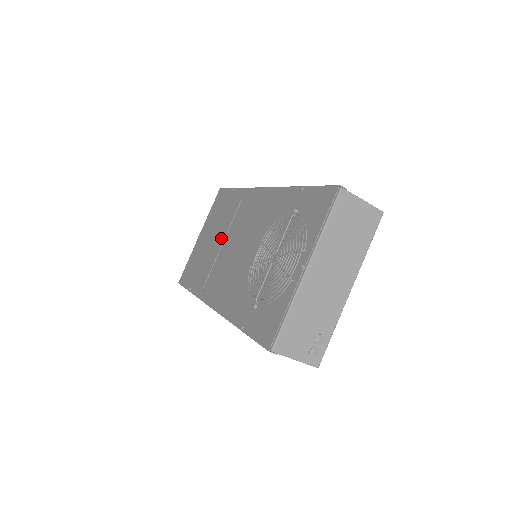
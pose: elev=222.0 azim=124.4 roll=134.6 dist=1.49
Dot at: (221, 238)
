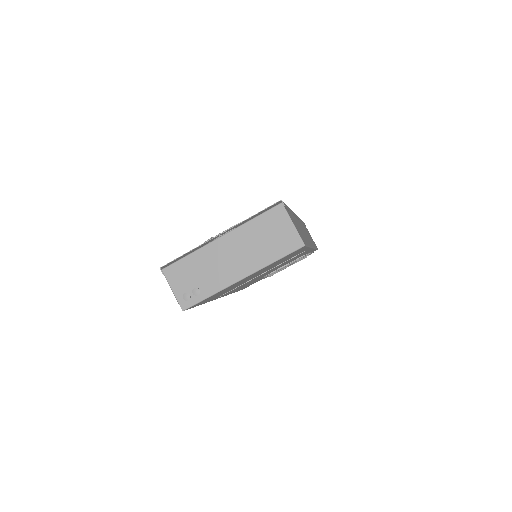
Dot at: occluded
